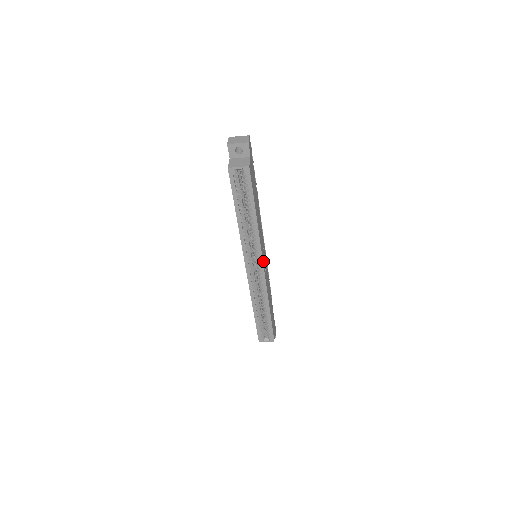
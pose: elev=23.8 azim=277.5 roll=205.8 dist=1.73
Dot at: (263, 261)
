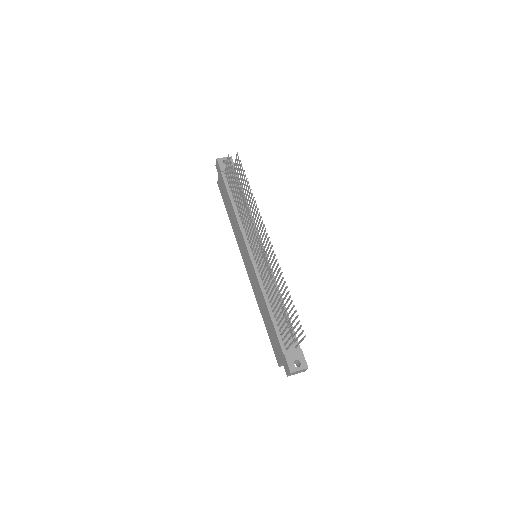
Dot at: occluded
